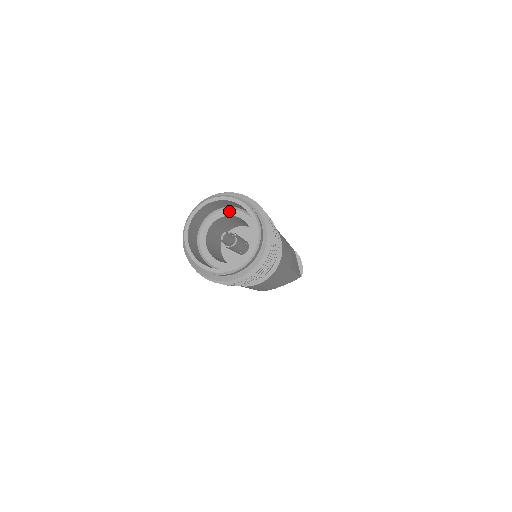
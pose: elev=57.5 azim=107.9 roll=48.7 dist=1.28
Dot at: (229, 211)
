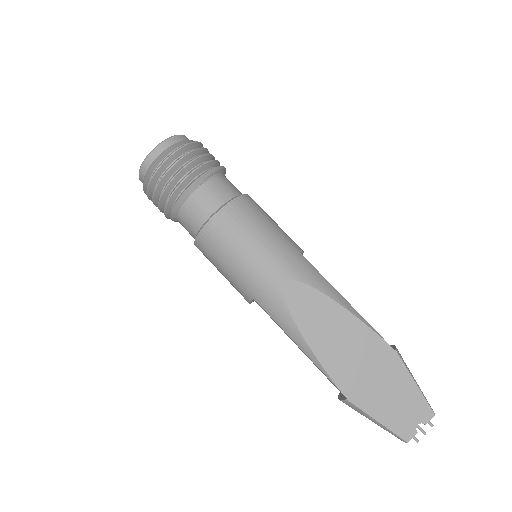
Dot at: occluded
